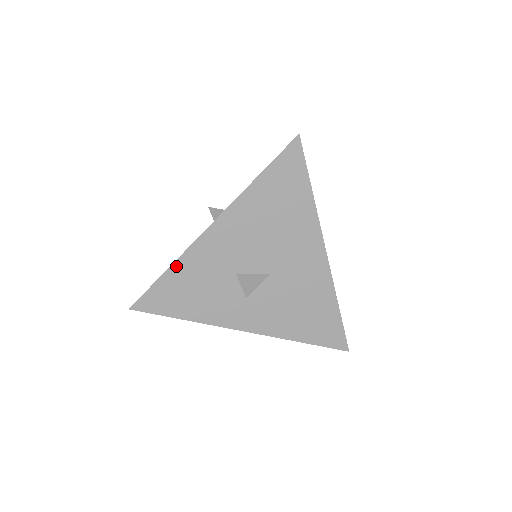
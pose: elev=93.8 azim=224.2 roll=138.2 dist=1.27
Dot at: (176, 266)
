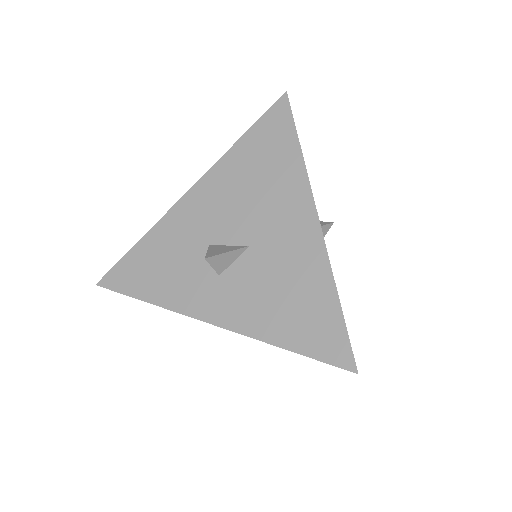
Dot at: (149, 236)
